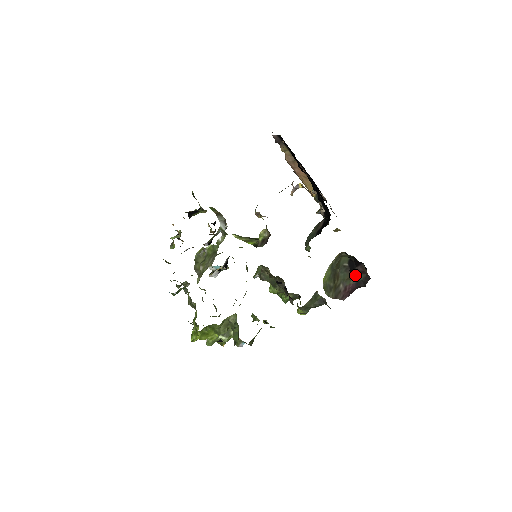
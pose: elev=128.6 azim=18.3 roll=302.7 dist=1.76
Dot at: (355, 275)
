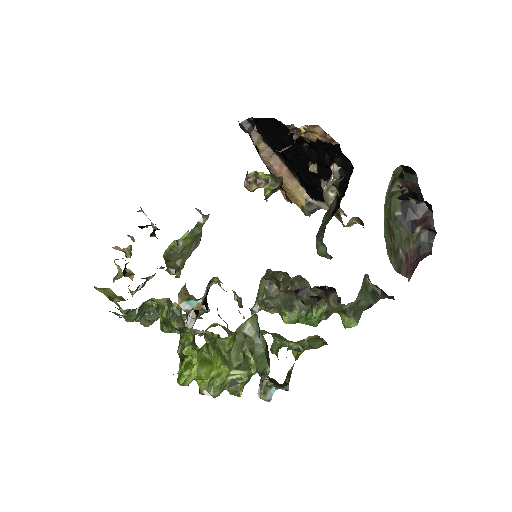
Dot at: (415, 230)
